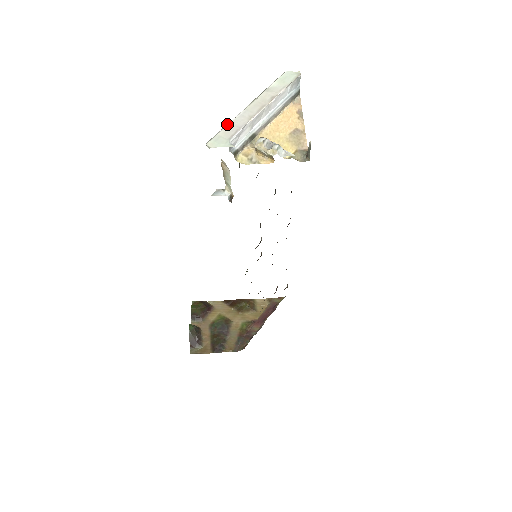
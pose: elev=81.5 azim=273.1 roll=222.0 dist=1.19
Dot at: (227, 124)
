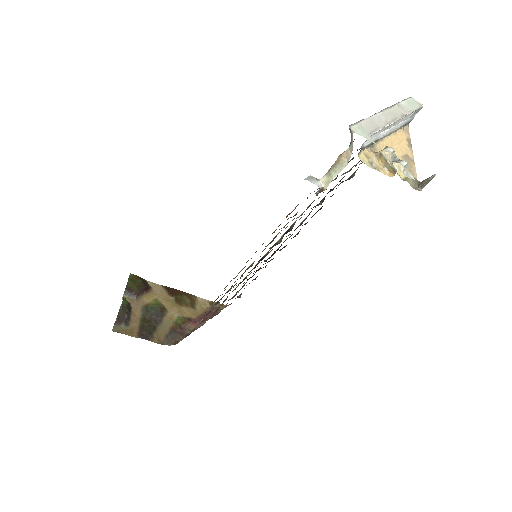
Dot at: occluded
